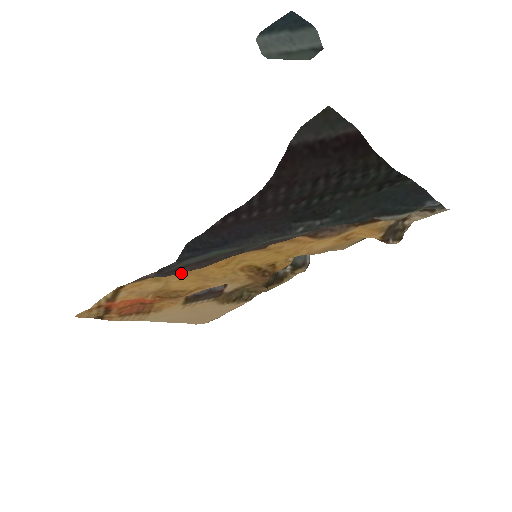
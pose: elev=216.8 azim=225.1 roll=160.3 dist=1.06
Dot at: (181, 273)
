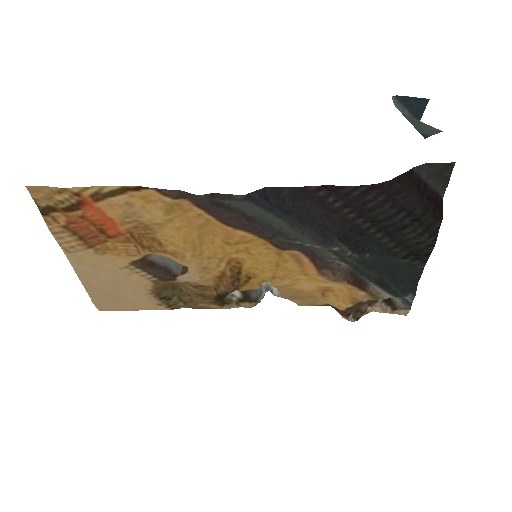
Dot at: (195, 220)
